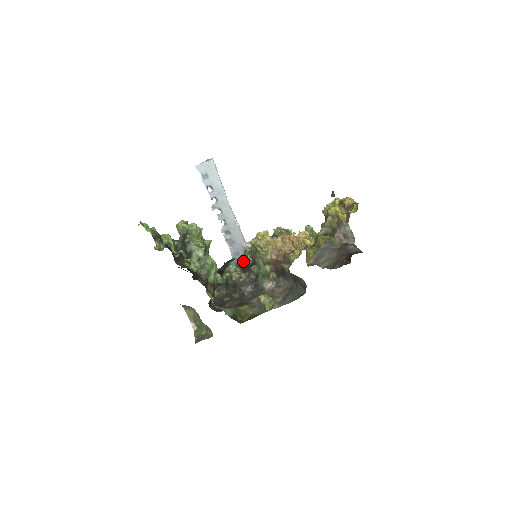
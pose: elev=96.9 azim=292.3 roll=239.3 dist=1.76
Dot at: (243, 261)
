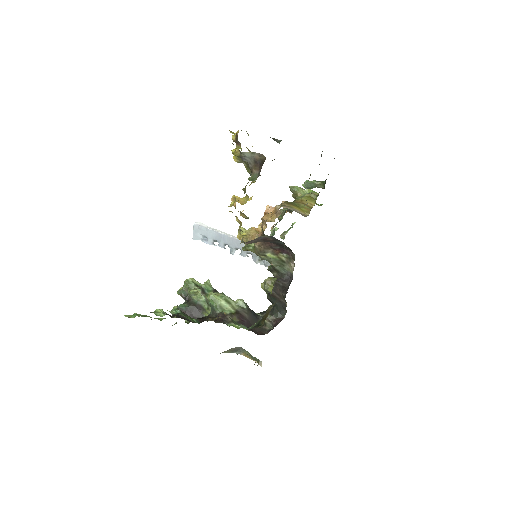
Dot at: occluded
